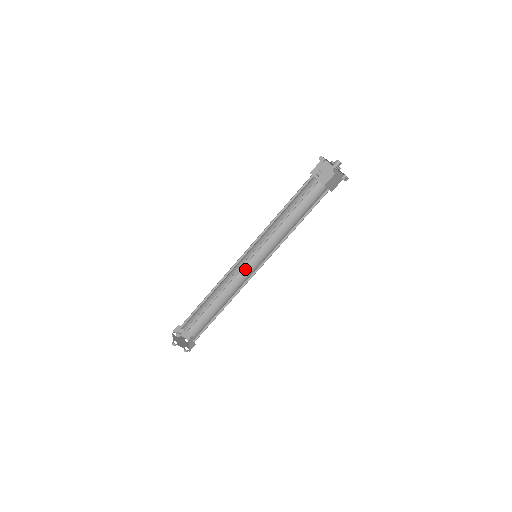
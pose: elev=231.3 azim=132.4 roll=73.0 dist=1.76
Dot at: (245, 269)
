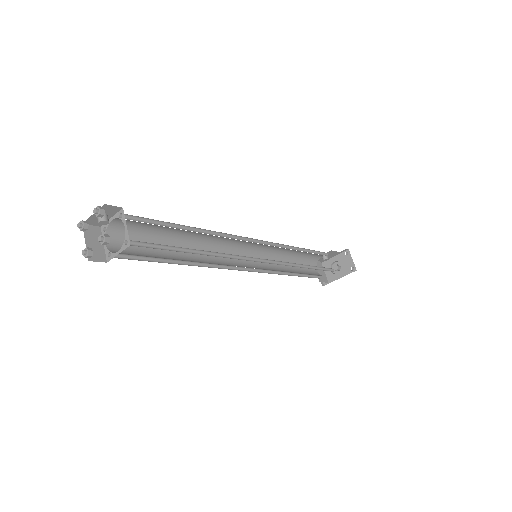
Dot at: (231, 264)
